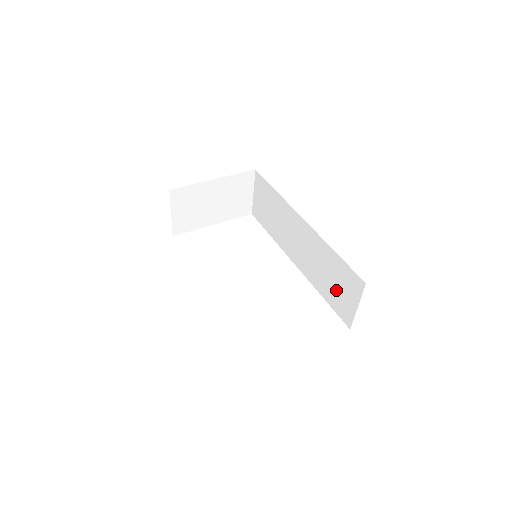
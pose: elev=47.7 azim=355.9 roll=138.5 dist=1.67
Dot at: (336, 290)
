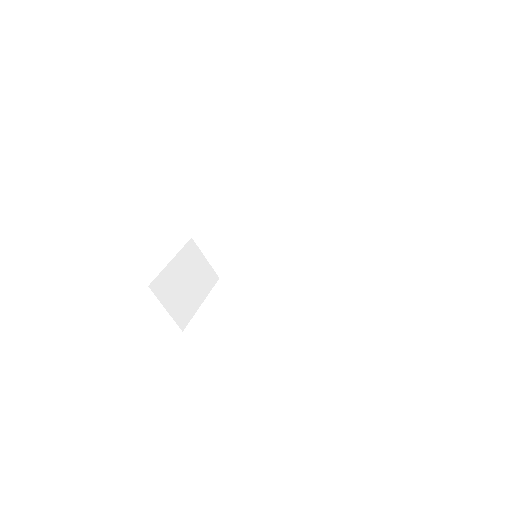
Dot at: (327, 216)
